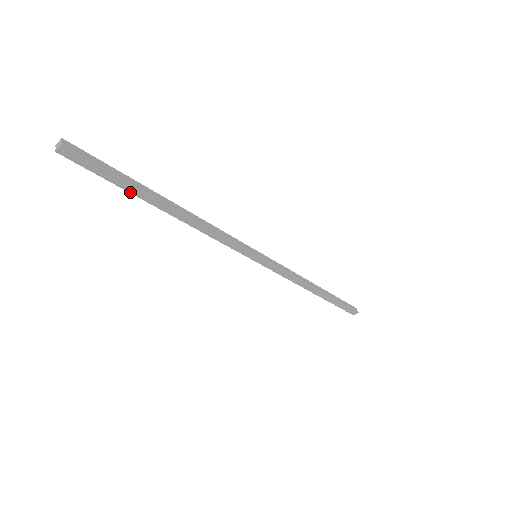
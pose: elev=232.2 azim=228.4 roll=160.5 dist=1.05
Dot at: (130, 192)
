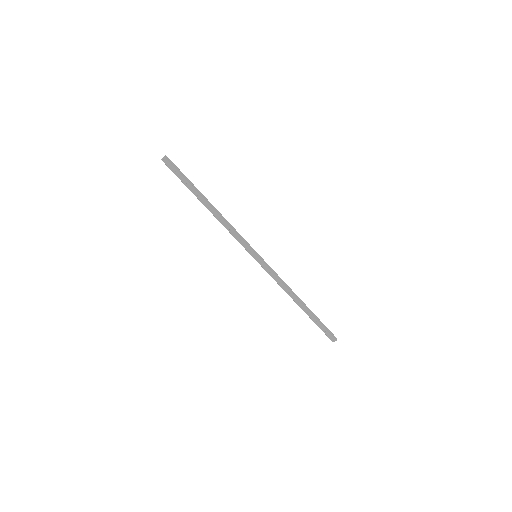
Dot at: (189, 189)
